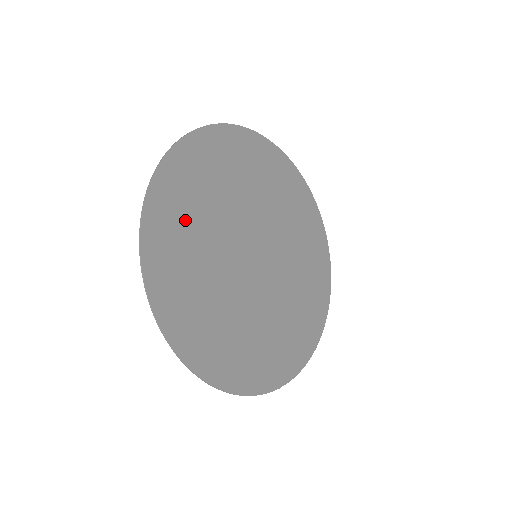
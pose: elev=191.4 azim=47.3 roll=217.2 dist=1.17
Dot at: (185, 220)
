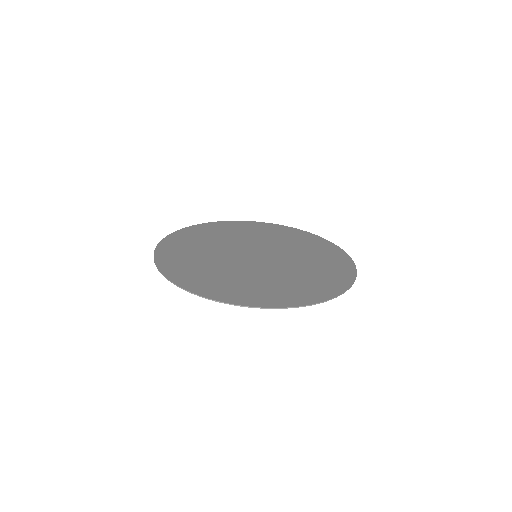
Dot at: (224, 232)
